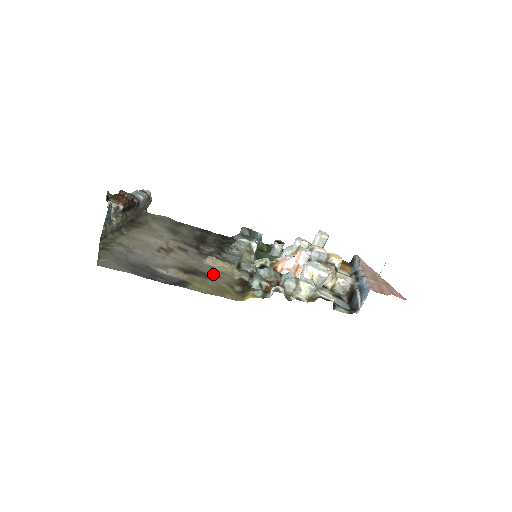
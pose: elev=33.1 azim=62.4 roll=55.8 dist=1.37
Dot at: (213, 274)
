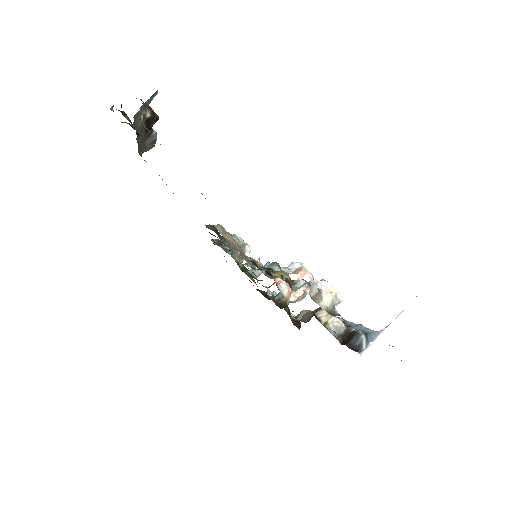
Dot at: occluded
